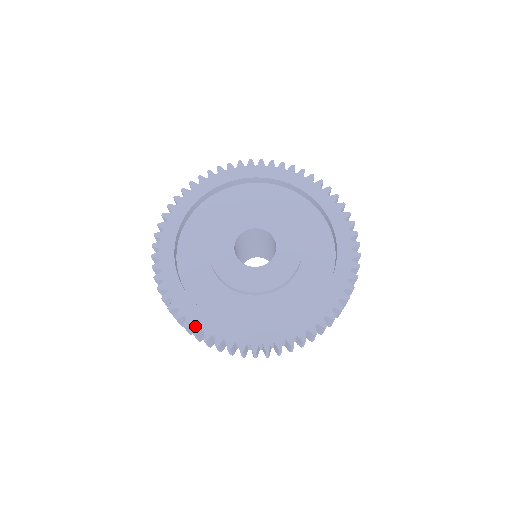
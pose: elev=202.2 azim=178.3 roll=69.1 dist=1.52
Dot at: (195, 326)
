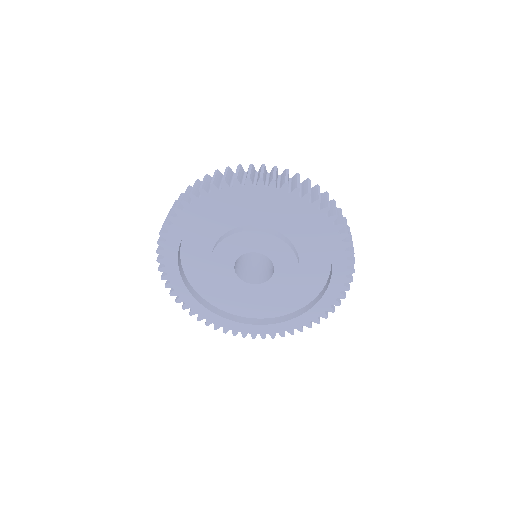
Dot at: (163, 259)
